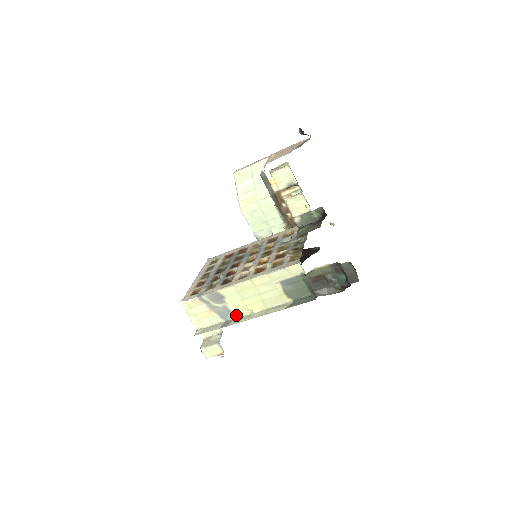
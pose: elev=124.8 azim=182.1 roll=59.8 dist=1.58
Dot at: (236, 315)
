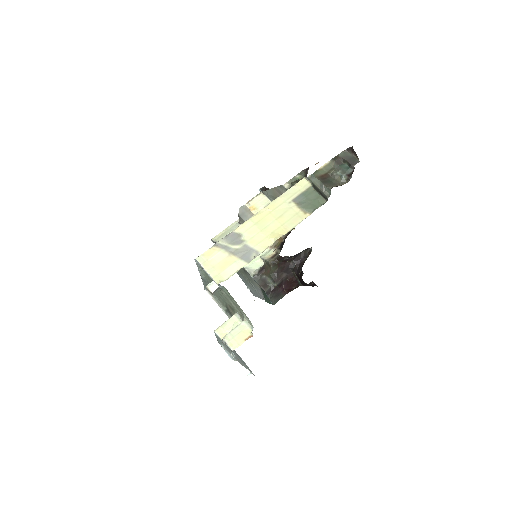
Dot at: (259, 252)
